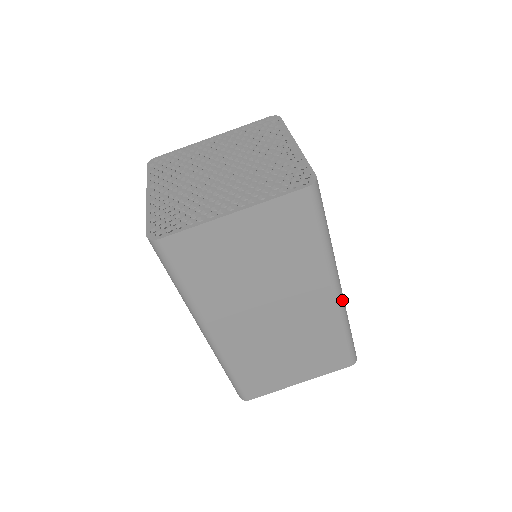
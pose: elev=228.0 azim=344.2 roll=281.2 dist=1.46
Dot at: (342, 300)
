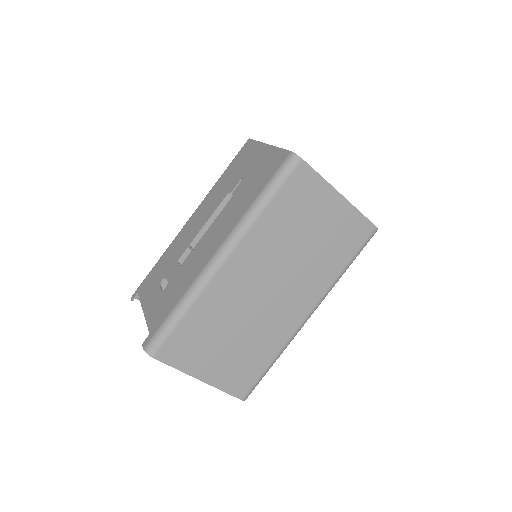
Dot at: occluded
